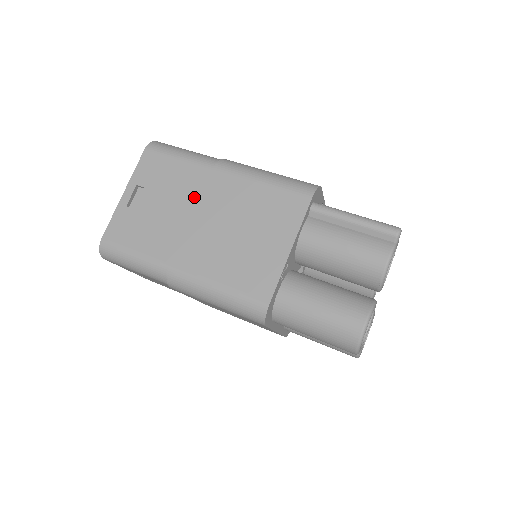
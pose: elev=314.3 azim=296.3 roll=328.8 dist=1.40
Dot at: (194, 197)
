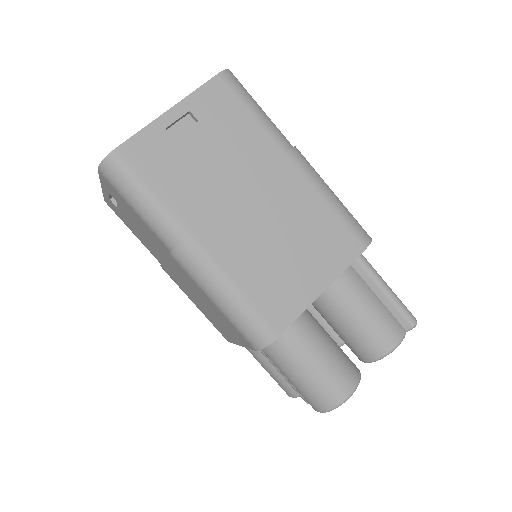
Dot at: (251, 171)
